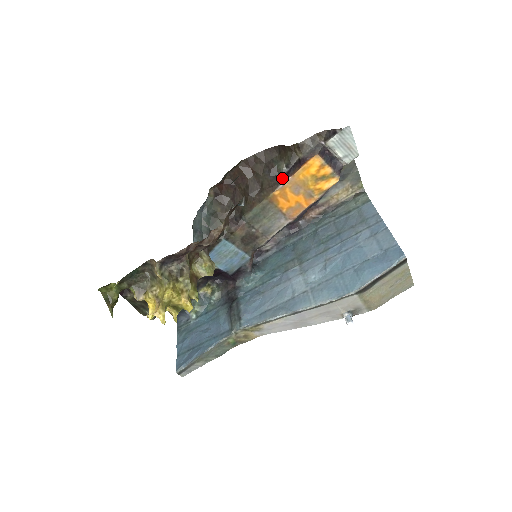
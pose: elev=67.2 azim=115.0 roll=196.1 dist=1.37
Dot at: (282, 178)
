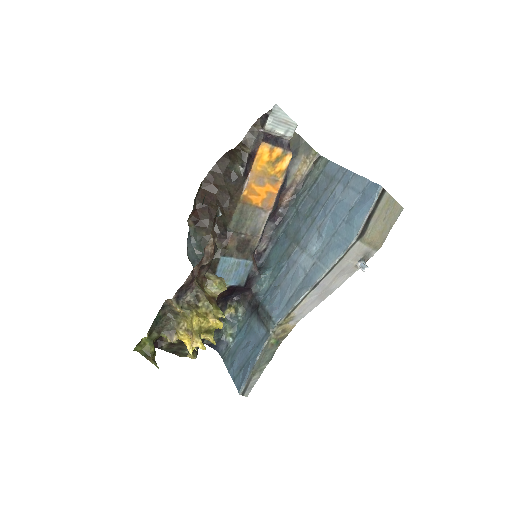
Dot at: (243, 178)
